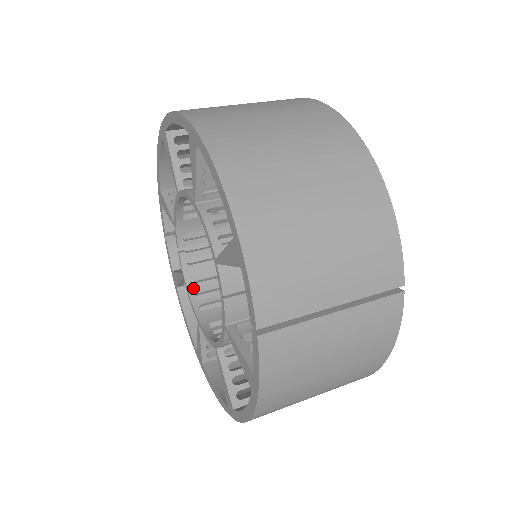
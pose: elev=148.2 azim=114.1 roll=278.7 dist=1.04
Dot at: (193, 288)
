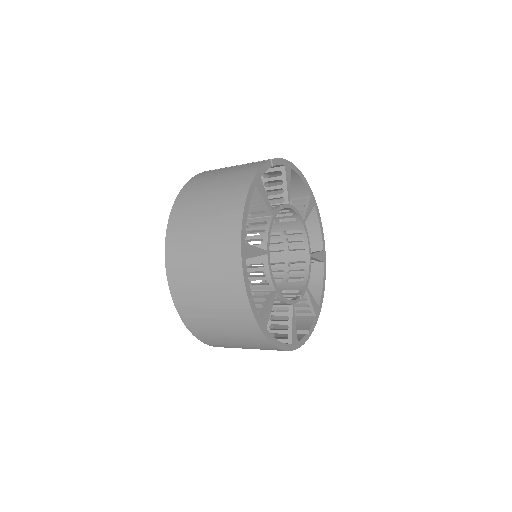
Dot at: occluded
